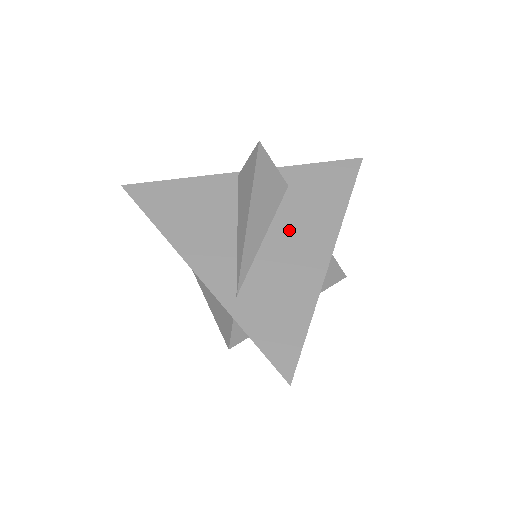
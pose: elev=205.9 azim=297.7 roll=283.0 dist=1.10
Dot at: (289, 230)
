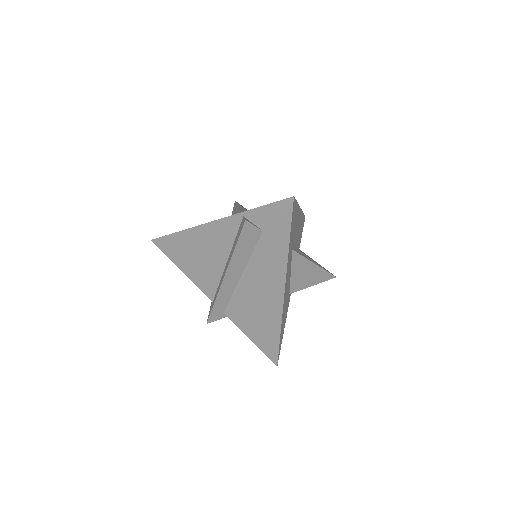
Dot at: occluded
